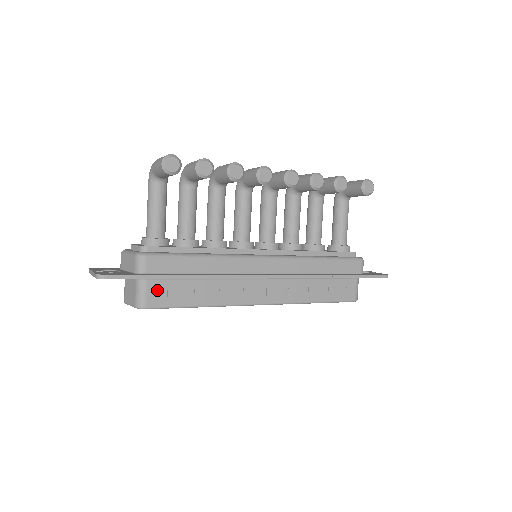
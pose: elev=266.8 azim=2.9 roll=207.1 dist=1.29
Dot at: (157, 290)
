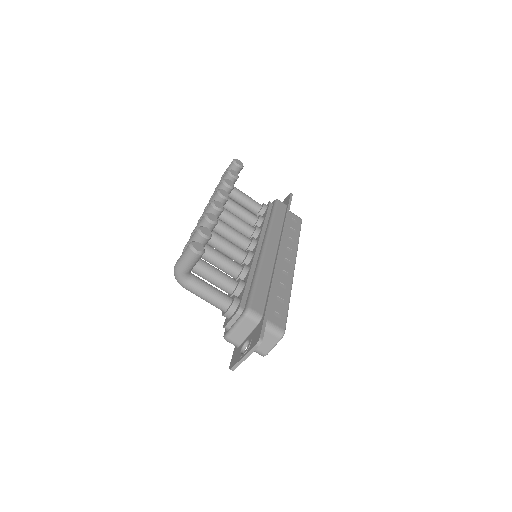
Dot at: (274, 317)
